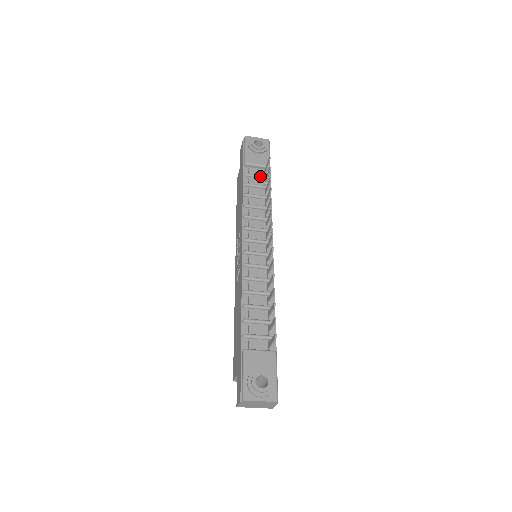
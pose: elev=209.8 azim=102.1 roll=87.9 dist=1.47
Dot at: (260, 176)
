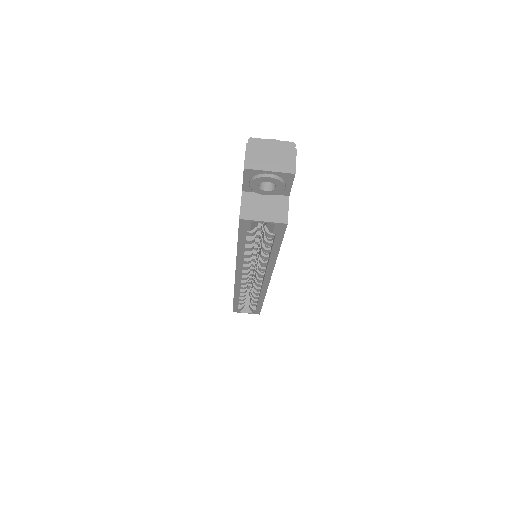
Dot at: occluded
